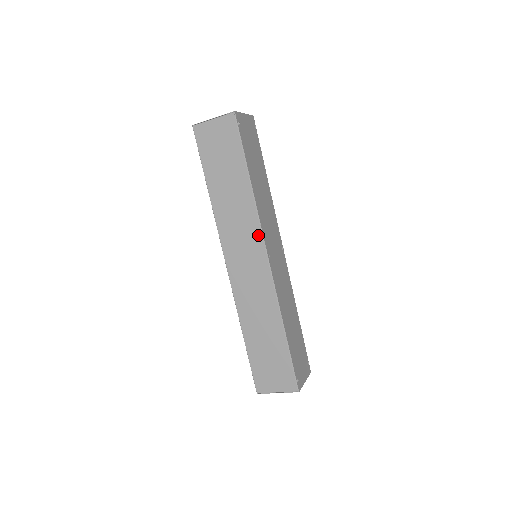
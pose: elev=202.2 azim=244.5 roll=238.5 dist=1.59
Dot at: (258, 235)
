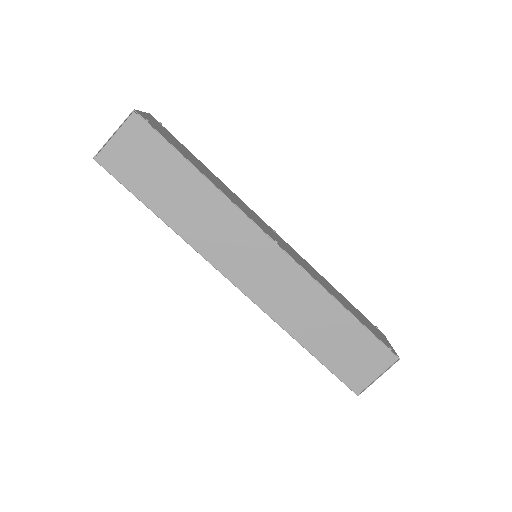
Dot at: (250, 227)
